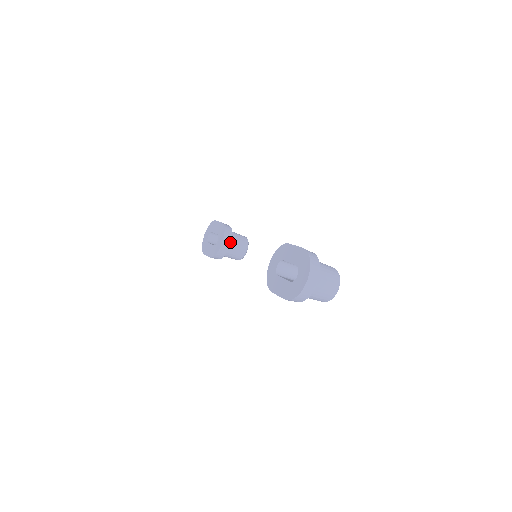
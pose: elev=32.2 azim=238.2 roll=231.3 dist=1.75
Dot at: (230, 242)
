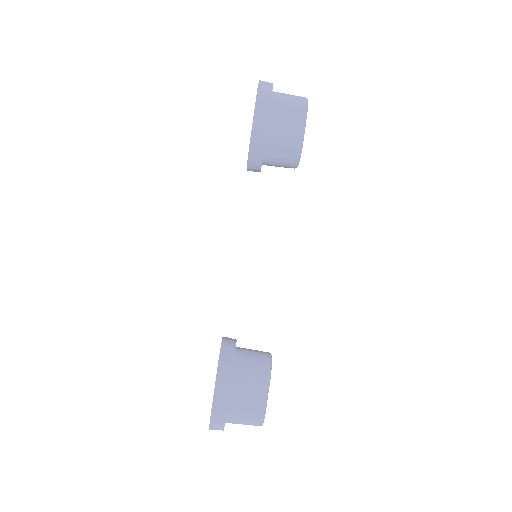
Dot at: occluded
